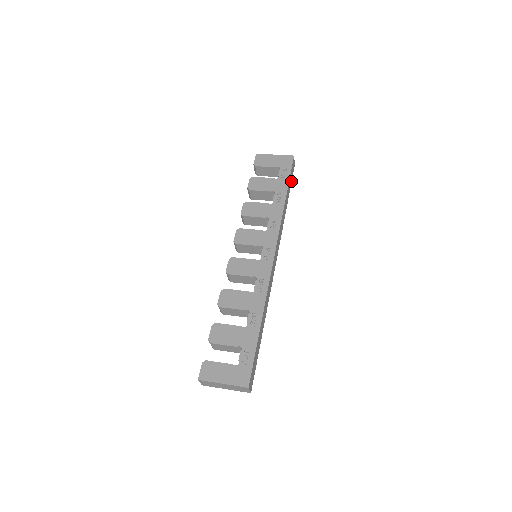
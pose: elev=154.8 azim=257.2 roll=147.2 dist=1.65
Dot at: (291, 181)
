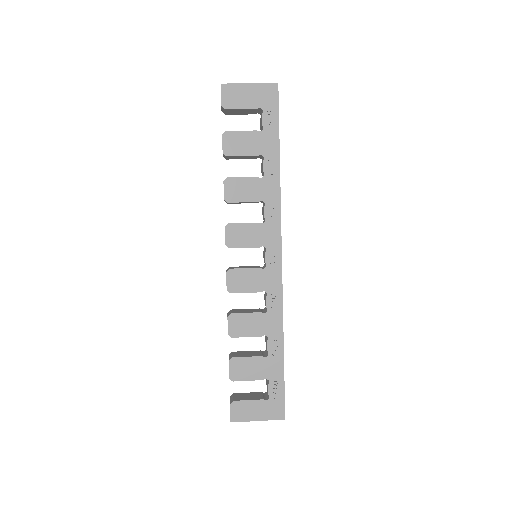
Dot at: occluded
